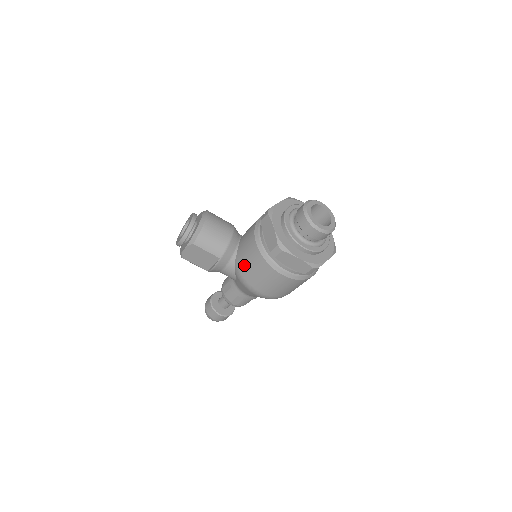
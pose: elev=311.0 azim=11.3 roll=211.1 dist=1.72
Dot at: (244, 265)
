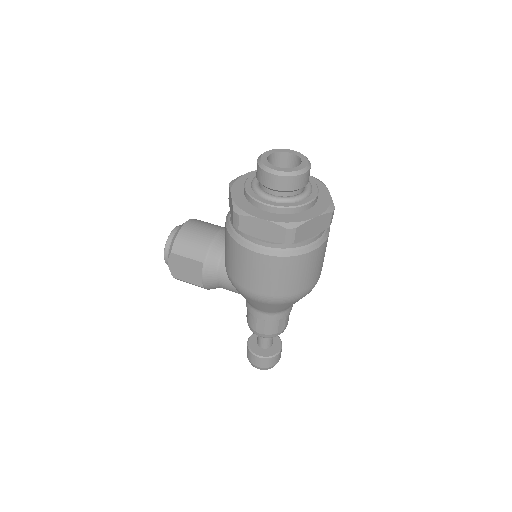
Dot at: (227, 262)
